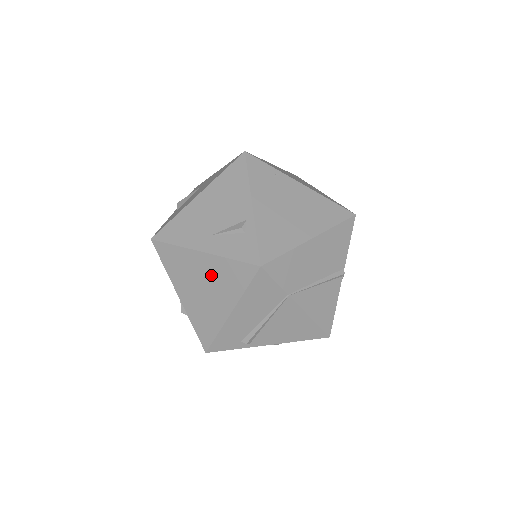
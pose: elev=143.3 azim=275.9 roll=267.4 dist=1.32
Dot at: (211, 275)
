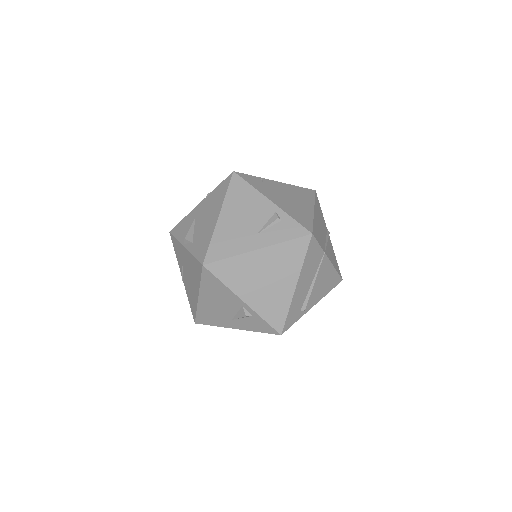
Dot at: (271, 264)
